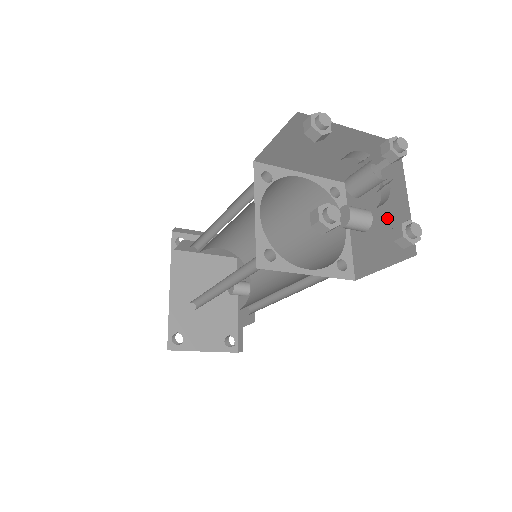
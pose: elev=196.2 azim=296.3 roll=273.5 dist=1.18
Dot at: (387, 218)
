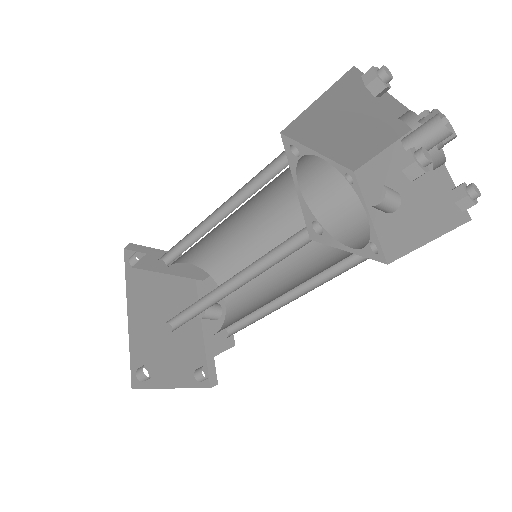
Dot at: (422, 193)
